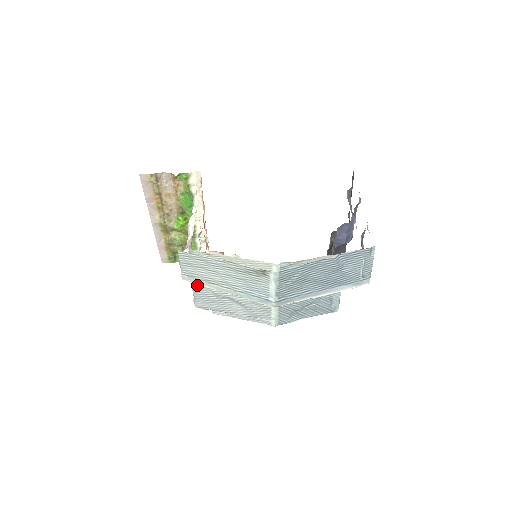
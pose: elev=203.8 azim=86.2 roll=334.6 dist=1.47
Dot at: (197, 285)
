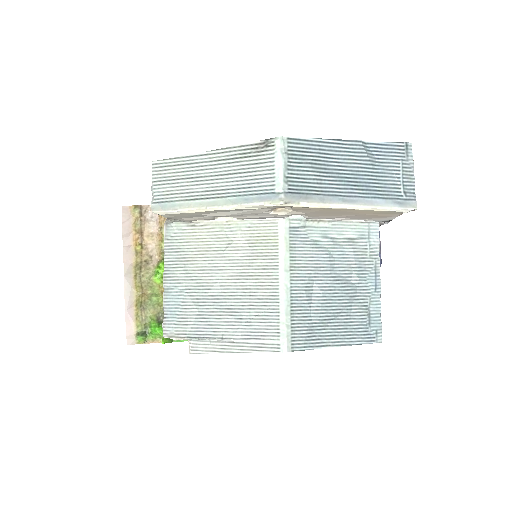
Dot at: (171, 290)
